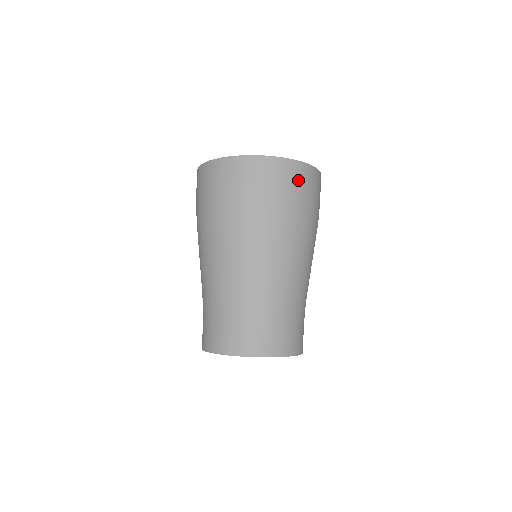
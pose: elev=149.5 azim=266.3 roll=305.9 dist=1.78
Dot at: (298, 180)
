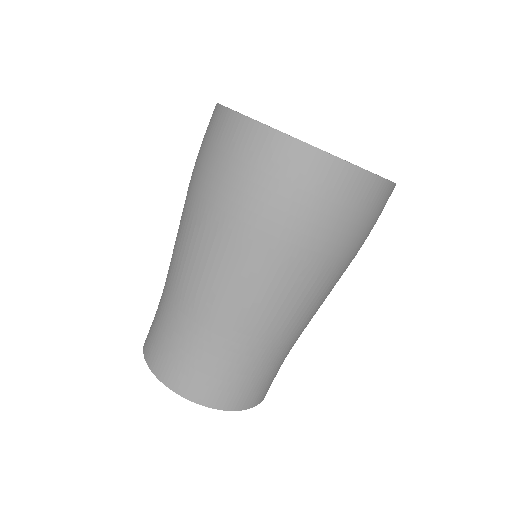
Dot at: (337, 195)
